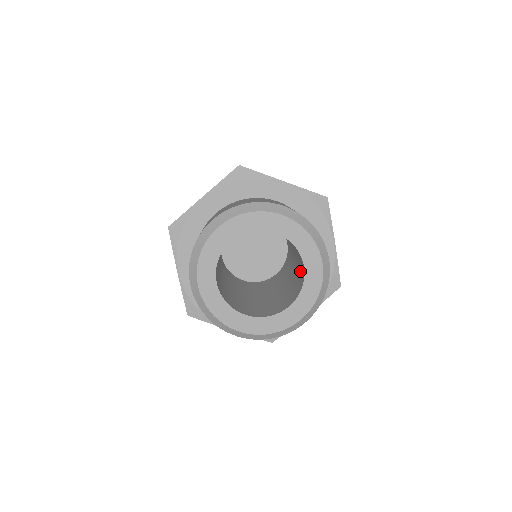
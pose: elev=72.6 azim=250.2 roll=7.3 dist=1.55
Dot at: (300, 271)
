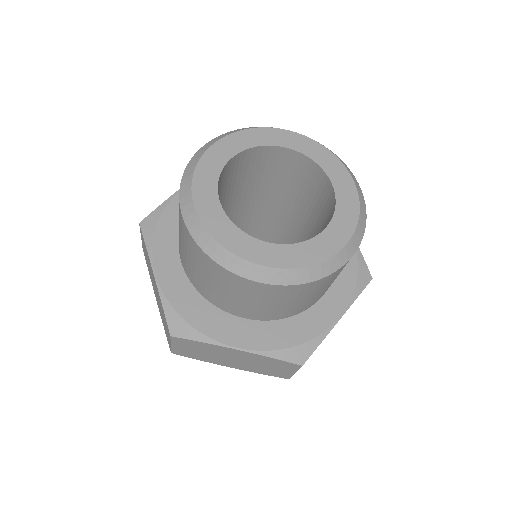
Dot at: (324, 212)
